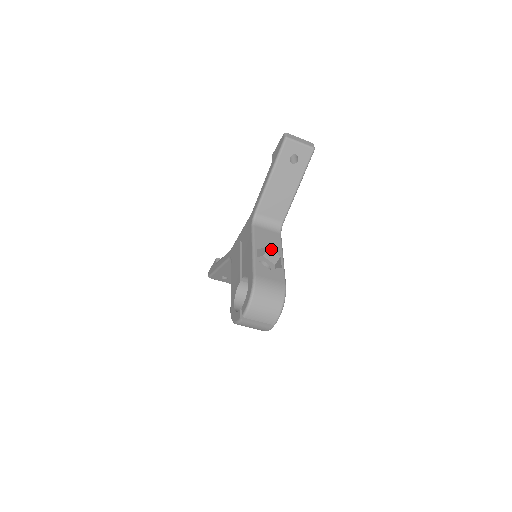
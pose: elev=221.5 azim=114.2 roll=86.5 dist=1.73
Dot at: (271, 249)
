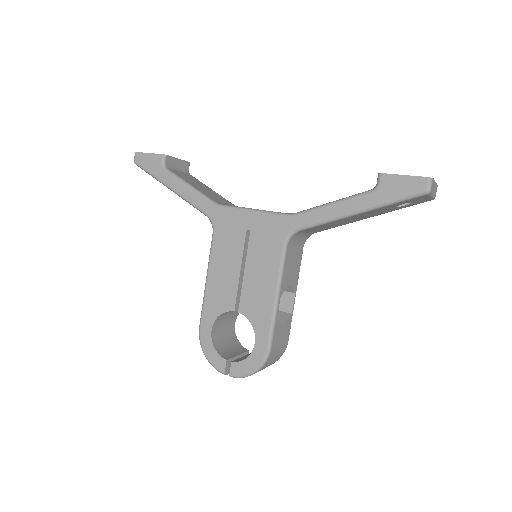
Dot at: (291, 286)
